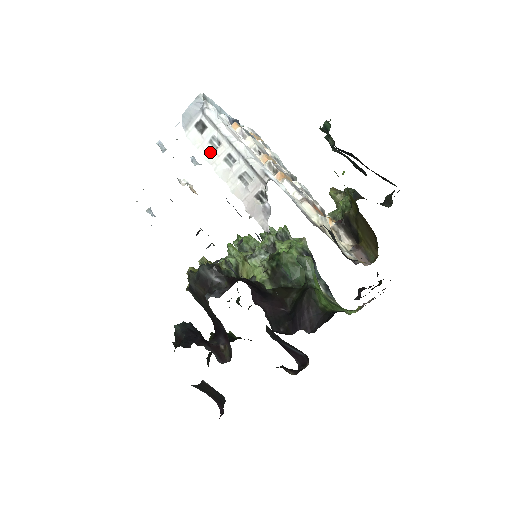
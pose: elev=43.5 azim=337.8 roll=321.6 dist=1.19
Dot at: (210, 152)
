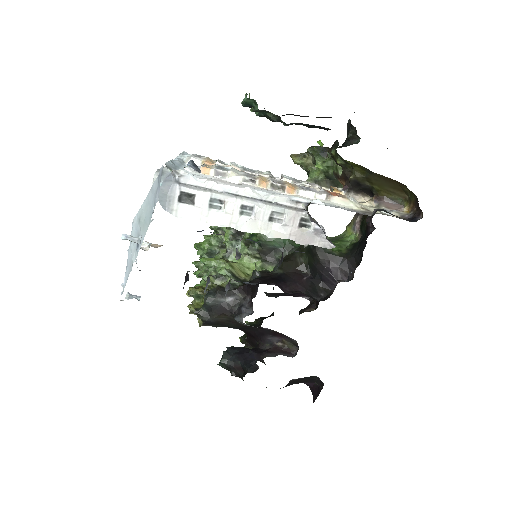
Dot at: (218, 216)
